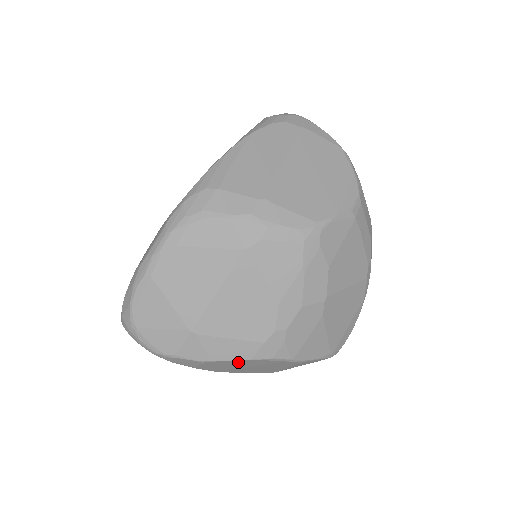
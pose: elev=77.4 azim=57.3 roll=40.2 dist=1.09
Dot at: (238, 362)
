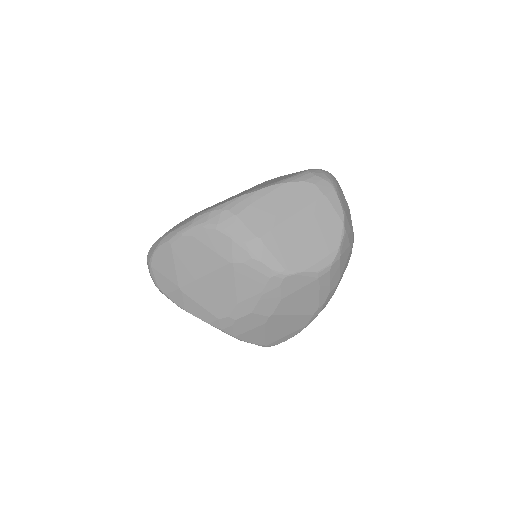
Dot at: occluded
